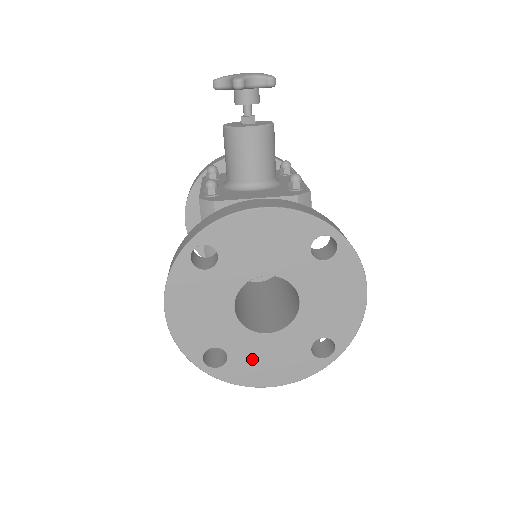
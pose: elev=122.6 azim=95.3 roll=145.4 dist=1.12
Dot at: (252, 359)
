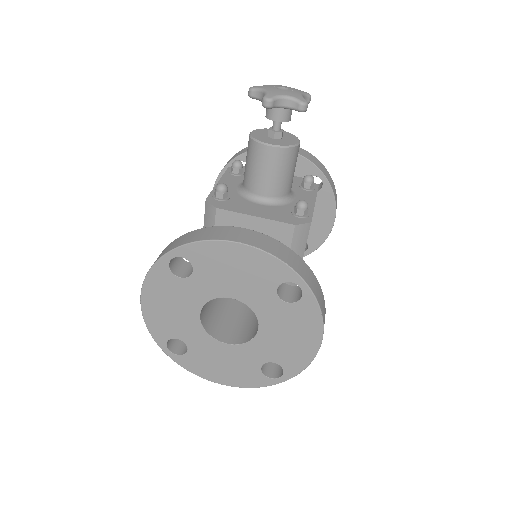
Dot at: (208, 358)
